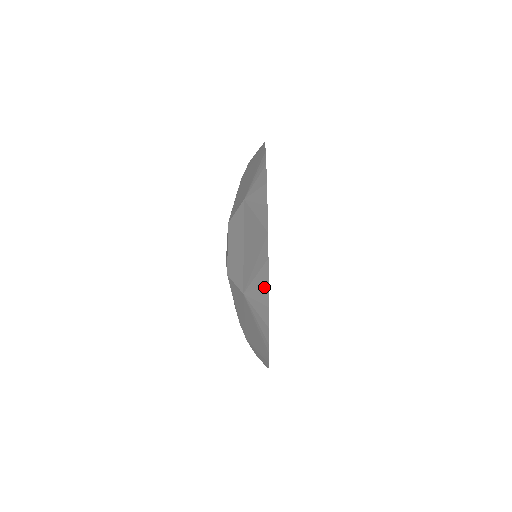
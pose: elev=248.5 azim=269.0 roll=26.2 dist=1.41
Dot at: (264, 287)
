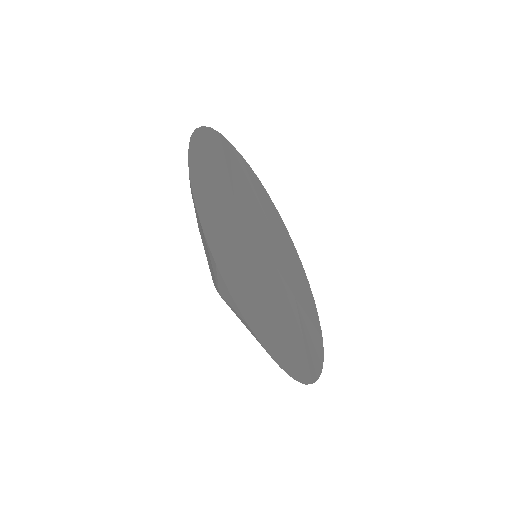
Dot at: (217, 272)
